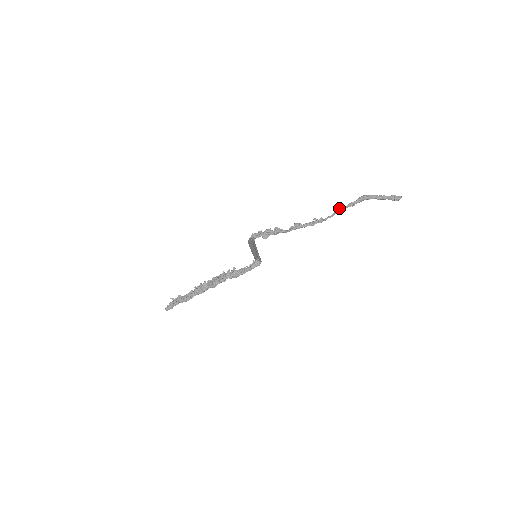
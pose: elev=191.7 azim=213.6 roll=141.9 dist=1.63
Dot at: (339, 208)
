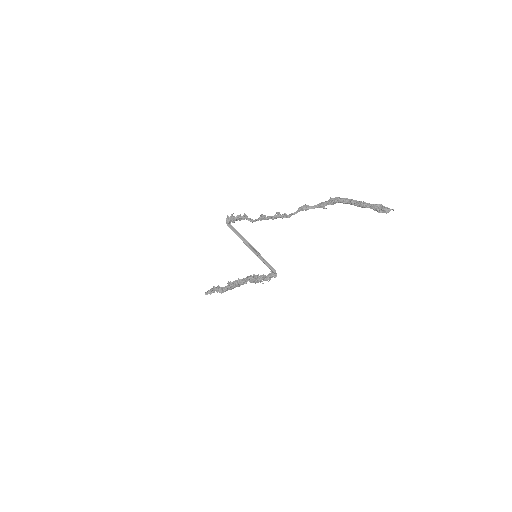
Dot at: (303, 205)
